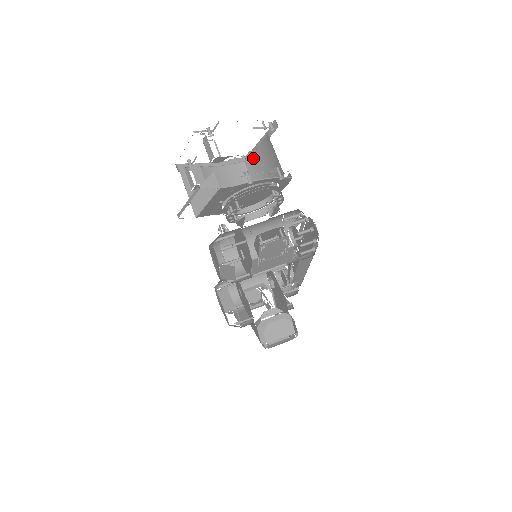
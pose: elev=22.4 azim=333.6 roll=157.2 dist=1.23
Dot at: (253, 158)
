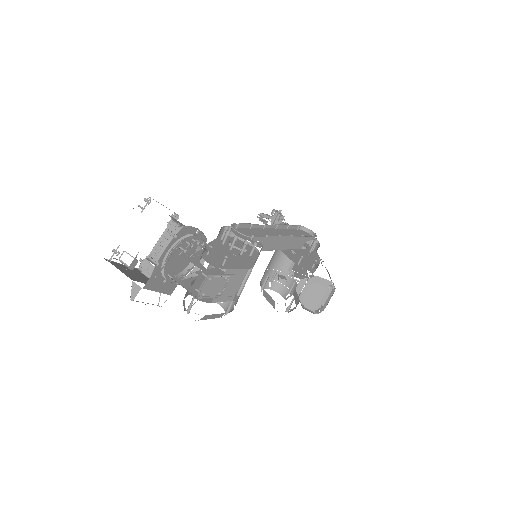
Dot at: (171, 217)
